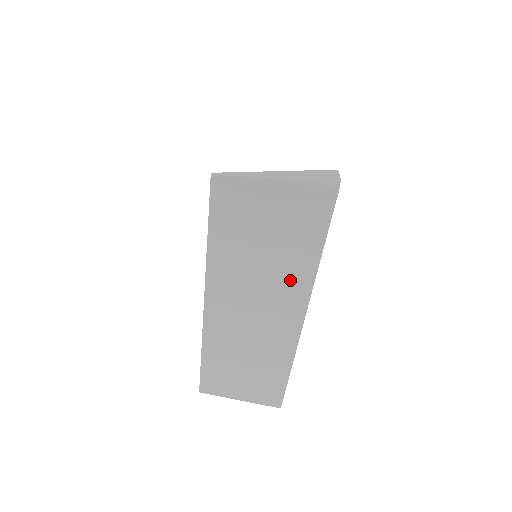
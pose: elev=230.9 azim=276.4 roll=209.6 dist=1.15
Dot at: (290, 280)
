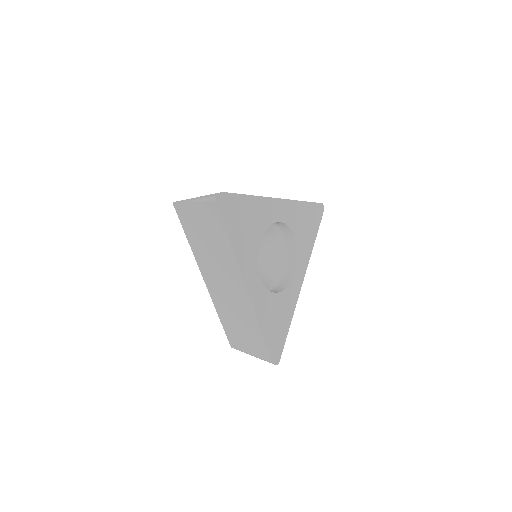
Dot at: occluded
